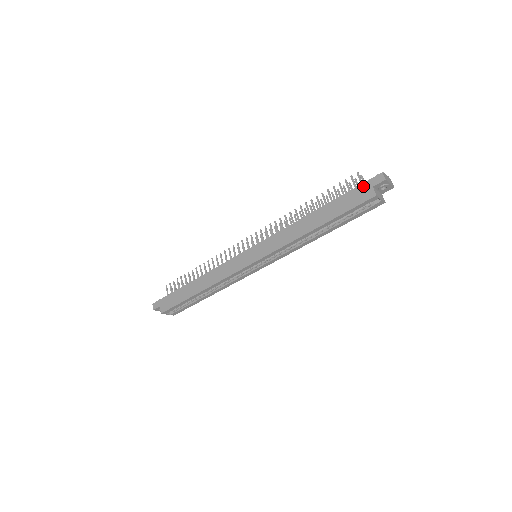
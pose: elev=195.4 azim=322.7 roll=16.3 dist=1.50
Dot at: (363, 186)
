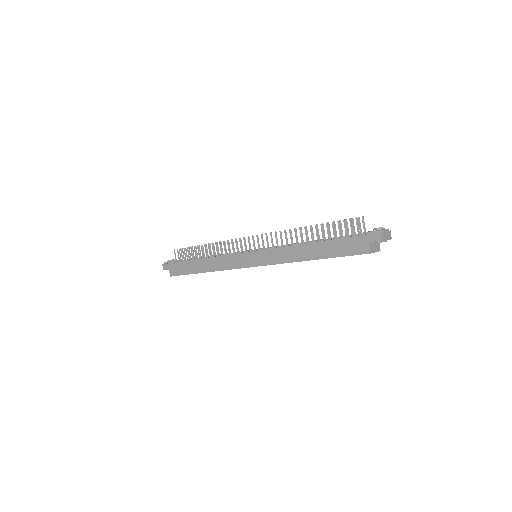
Dot at: (360, 238)
